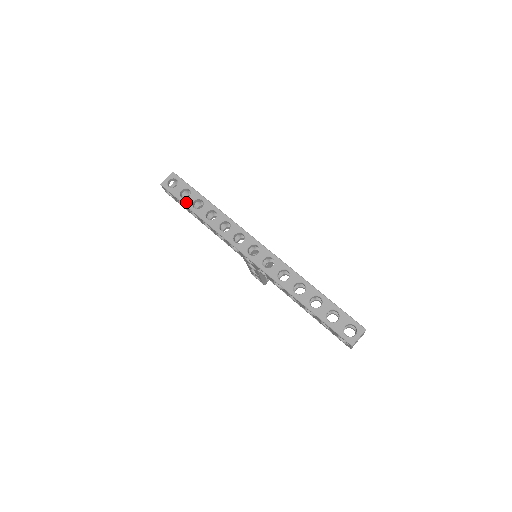
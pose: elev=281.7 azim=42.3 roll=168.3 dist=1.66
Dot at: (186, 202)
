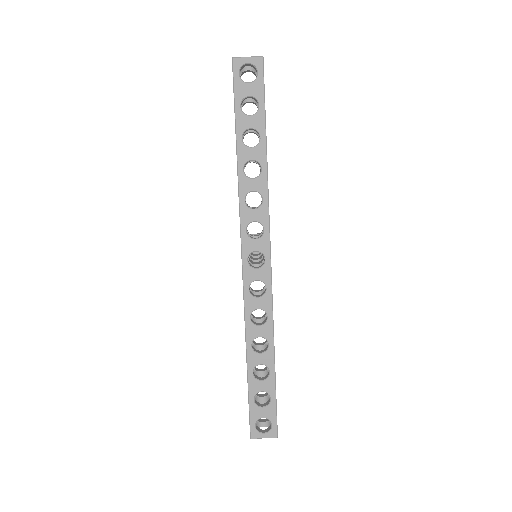
Dot at: (240, 120)
